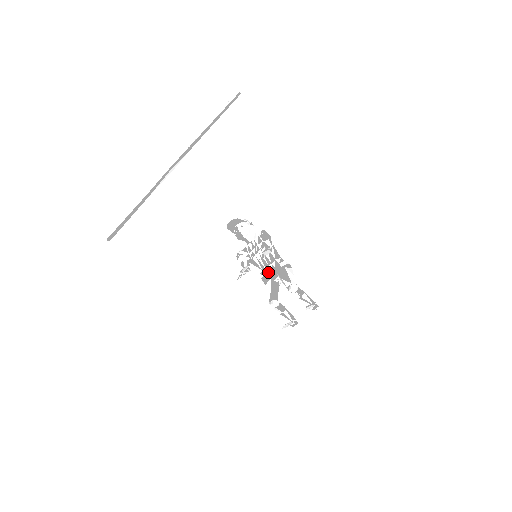
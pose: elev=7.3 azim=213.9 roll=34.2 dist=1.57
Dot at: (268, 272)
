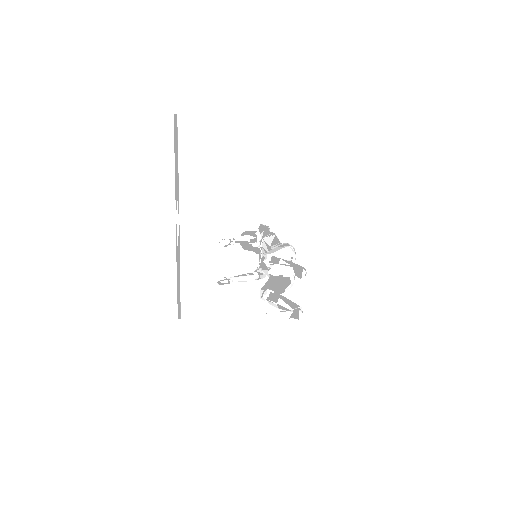
Dot at: occluded
